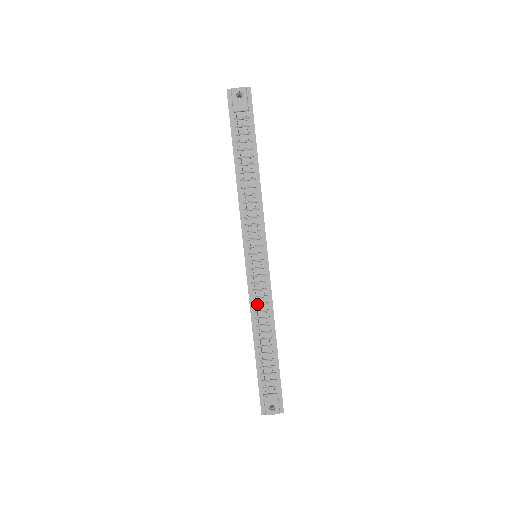
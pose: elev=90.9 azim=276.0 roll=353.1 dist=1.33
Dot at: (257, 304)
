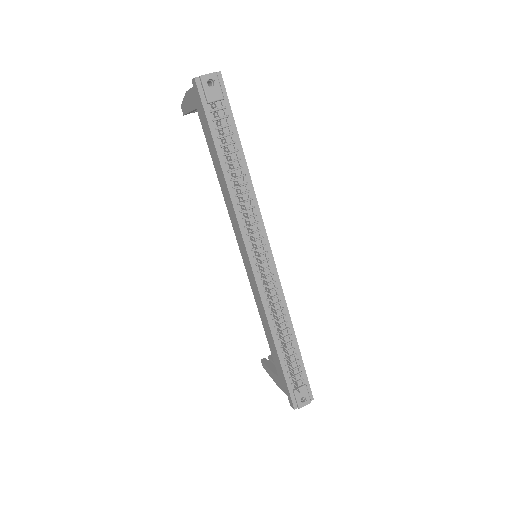
Dot at: (271, 306)
